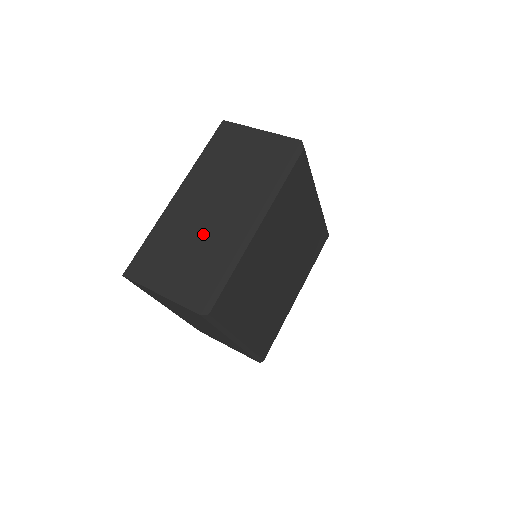
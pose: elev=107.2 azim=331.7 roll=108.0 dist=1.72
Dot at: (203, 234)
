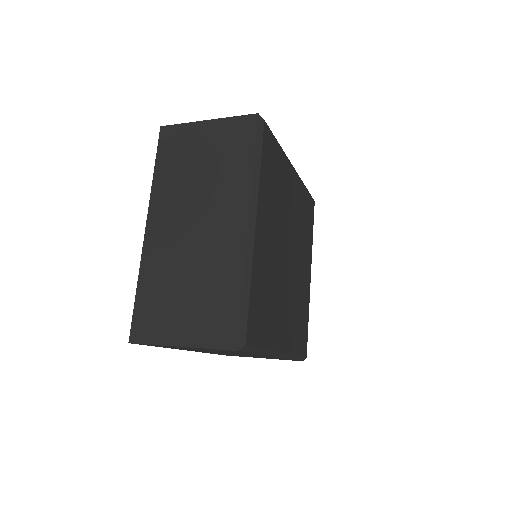
Dot at: (197, 260)
